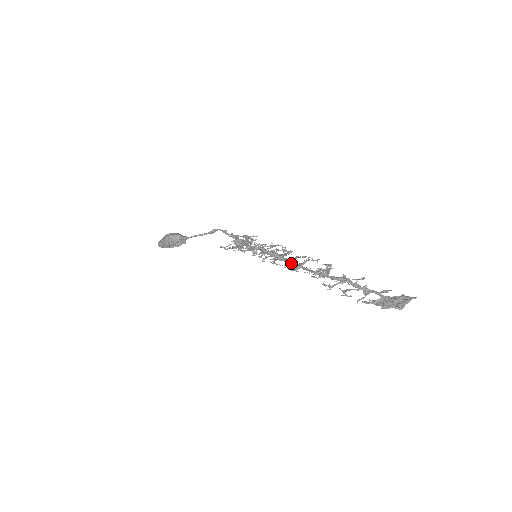
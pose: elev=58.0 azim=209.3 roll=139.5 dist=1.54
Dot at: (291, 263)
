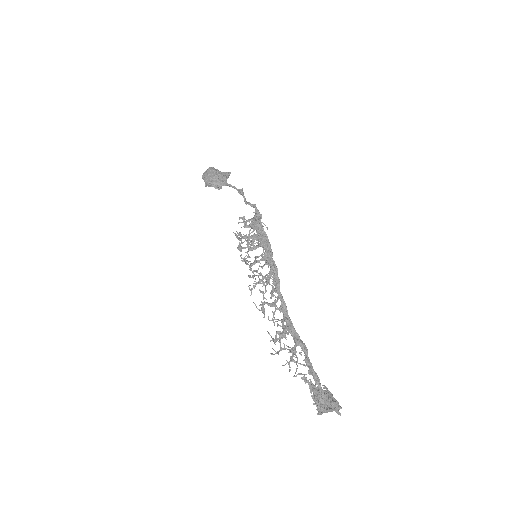
Dot at: (275, 289)
